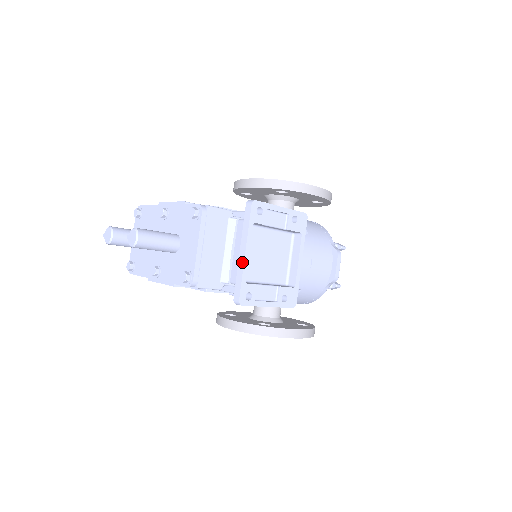
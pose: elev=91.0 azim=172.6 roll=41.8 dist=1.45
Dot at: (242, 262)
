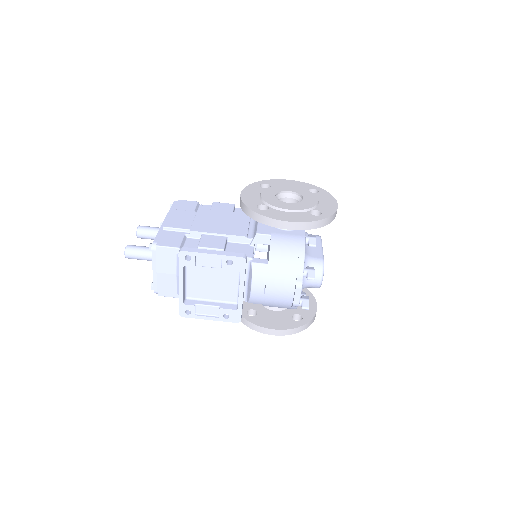
Dot at: (179, 290)
